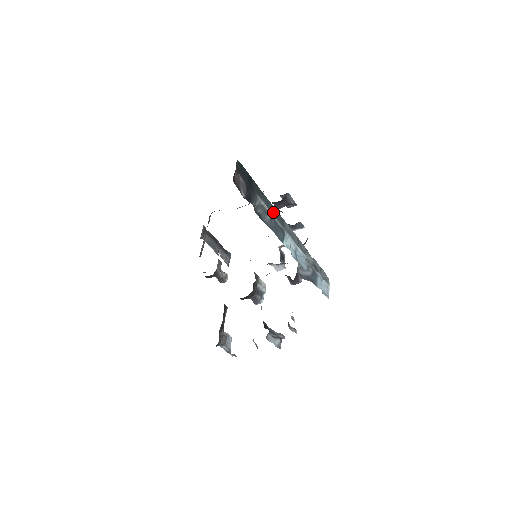
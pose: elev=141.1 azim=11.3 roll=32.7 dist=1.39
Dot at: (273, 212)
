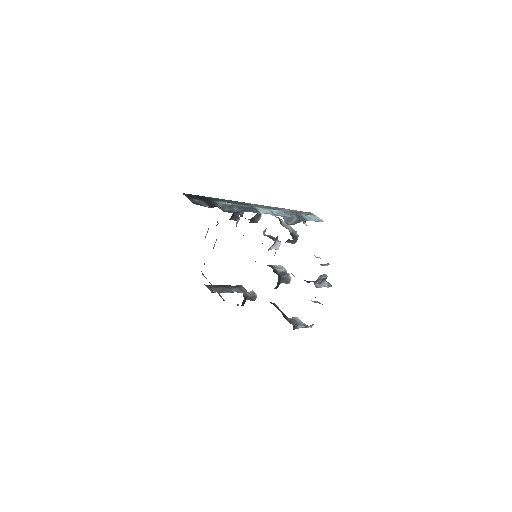
Dot at: (235, 203)
